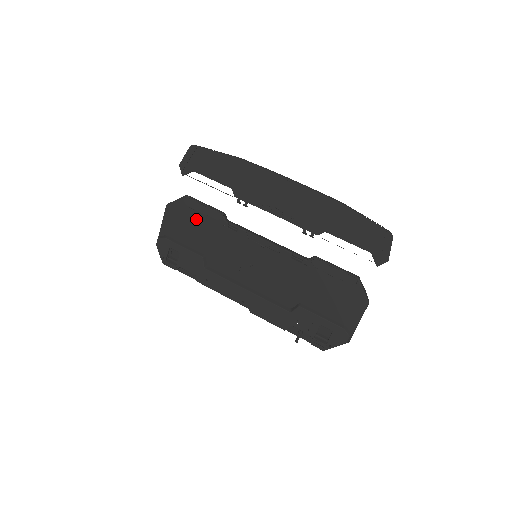
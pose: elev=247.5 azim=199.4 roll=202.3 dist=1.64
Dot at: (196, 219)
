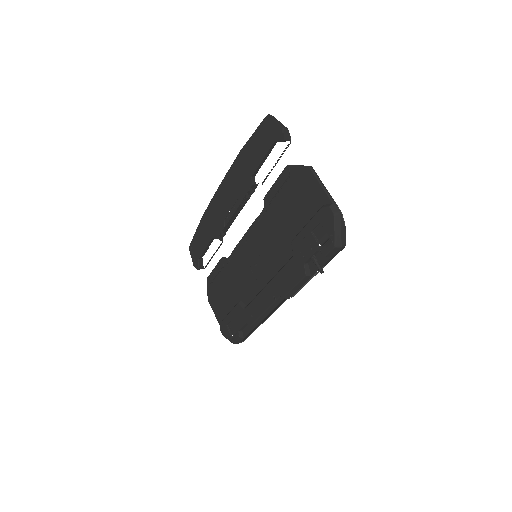
Dot at: (219, 284)
